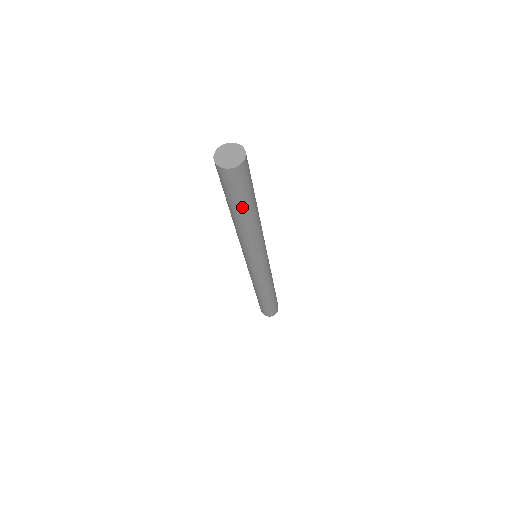
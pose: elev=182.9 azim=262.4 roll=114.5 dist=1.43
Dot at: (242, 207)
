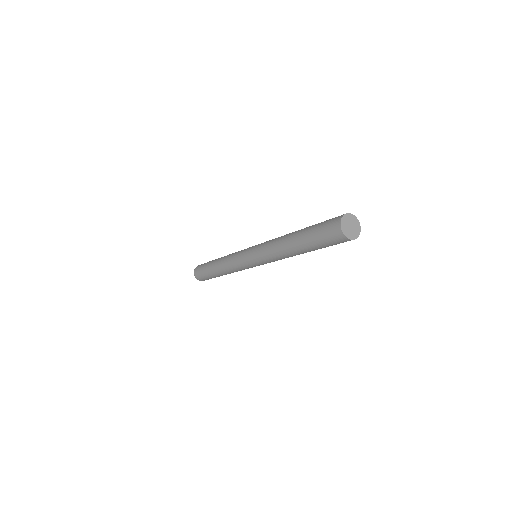
Dot at: (316, 249)
